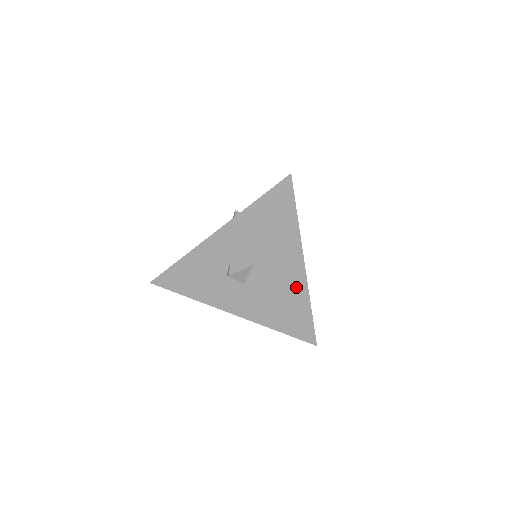
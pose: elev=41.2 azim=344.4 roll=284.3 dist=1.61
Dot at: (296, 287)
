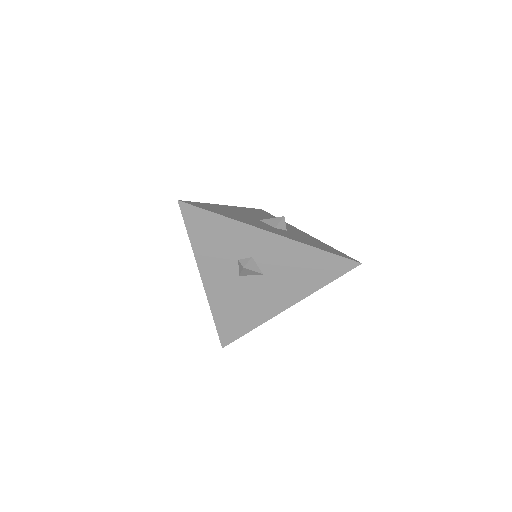
Dot at: (265, 311)
